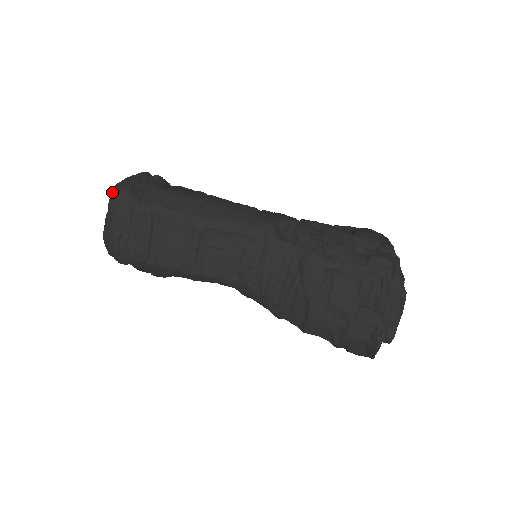
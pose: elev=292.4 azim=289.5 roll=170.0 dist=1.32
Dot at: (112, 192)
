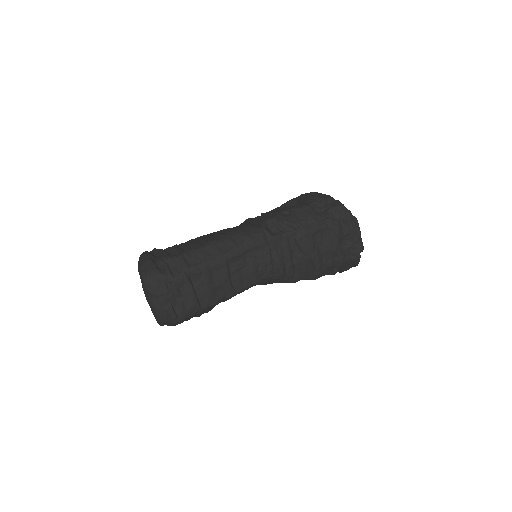
Dot at: (145, 282)
